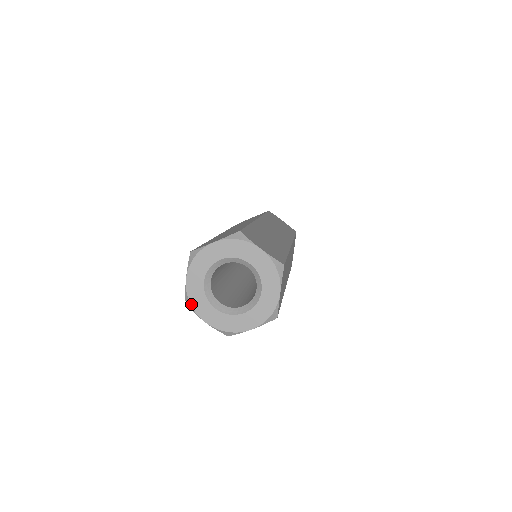
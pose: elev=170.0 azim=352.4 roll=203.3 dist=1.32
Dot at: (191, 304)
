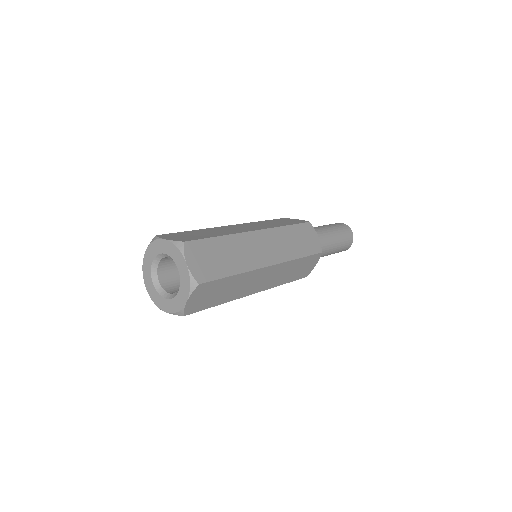
Dot at: (143, 270)
